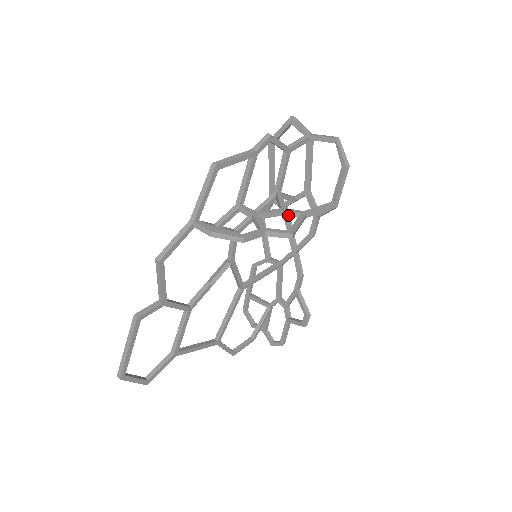
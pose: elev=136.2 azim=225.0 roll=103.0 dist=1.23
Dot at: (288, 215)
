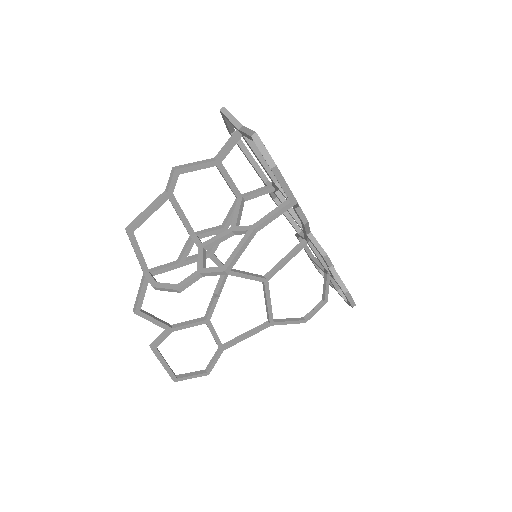
Dot at: (238, 234)
